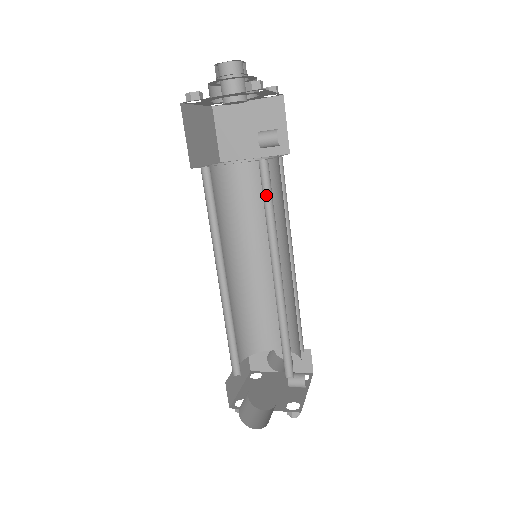
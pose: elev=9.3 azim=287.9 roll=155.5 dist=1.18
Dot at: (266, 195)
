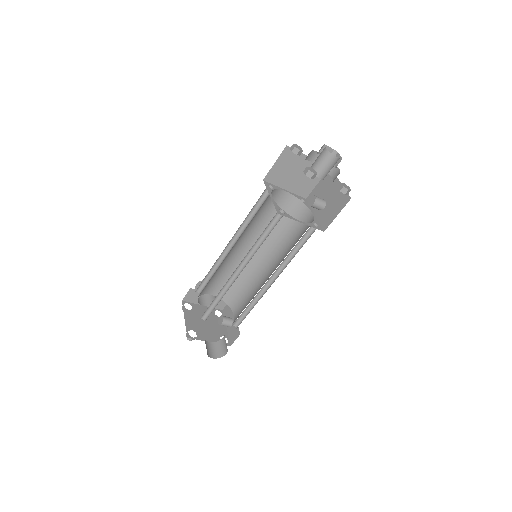
Dot at: (300, 240)
